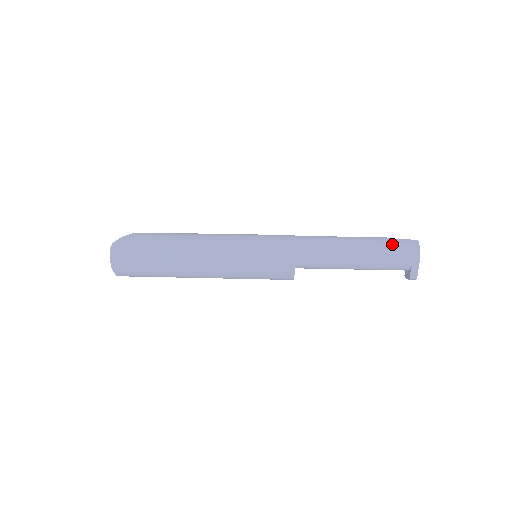
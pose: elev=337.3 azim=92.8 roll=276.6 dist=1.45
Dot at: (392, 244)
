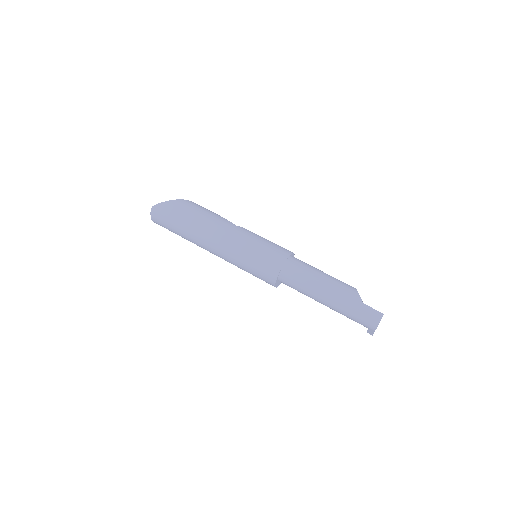
Dot at: (358, 308)
